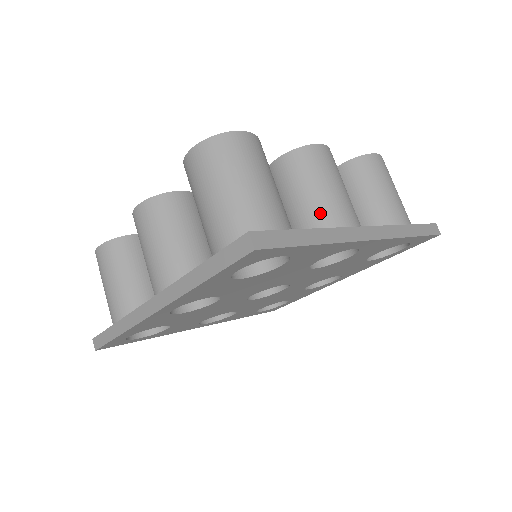
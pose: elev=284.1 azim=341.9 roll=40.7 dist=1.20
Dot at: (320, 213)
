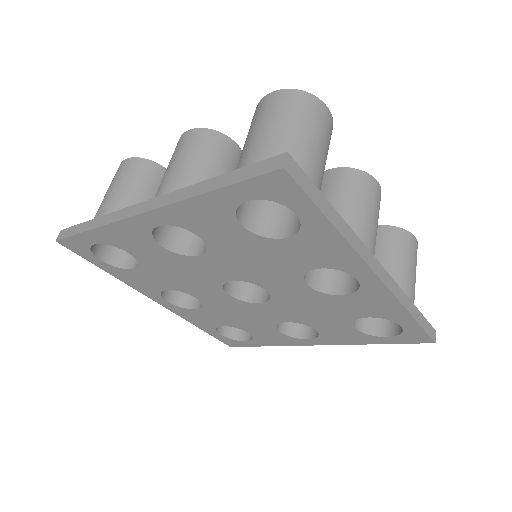
Dot at: occluded
